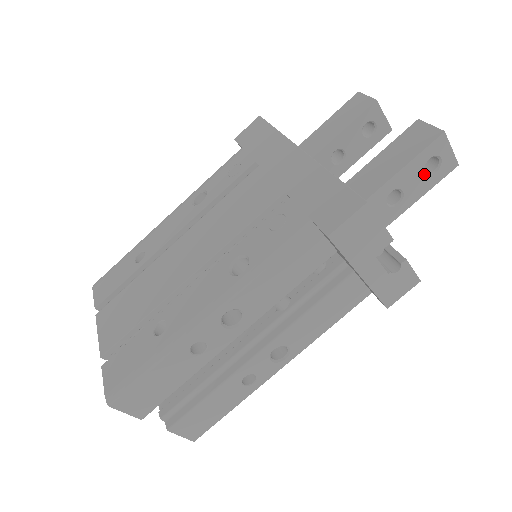
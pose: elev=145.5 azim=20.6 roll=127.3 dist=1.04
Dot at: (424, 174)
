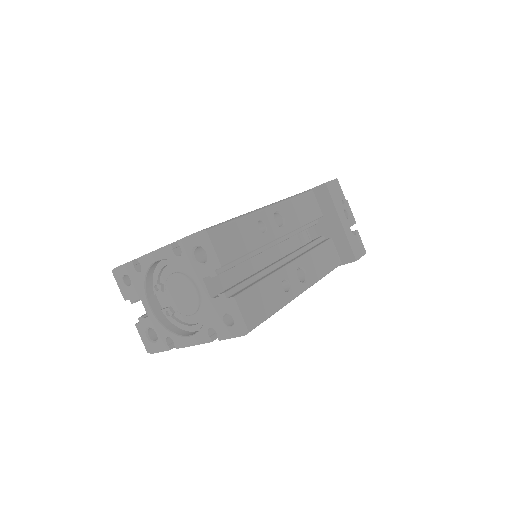
Dot at: occluded
